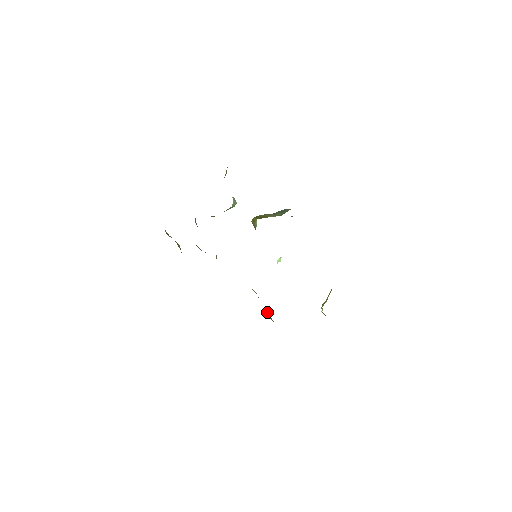
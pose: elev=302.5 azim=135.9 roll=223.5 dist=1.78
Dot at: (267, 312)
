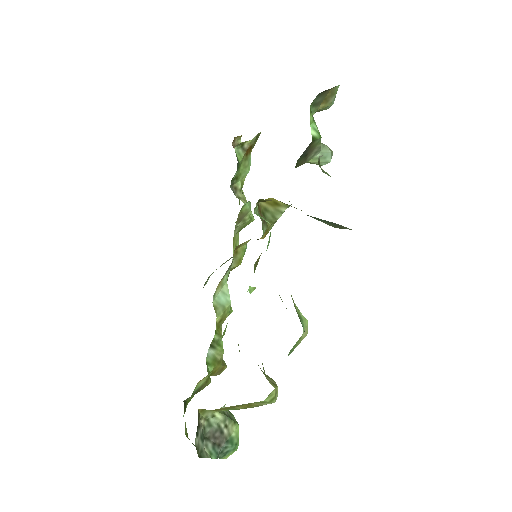
Dot at: occluded
